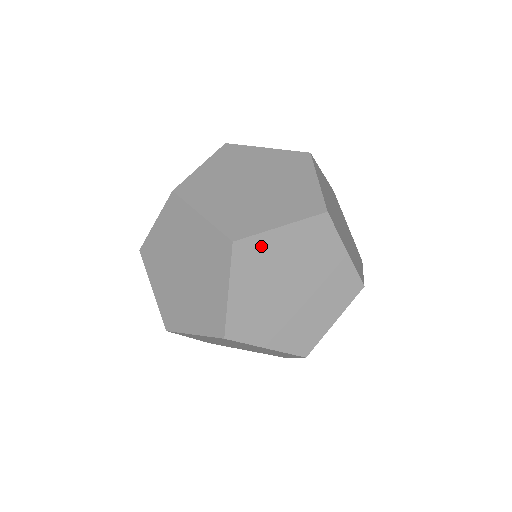
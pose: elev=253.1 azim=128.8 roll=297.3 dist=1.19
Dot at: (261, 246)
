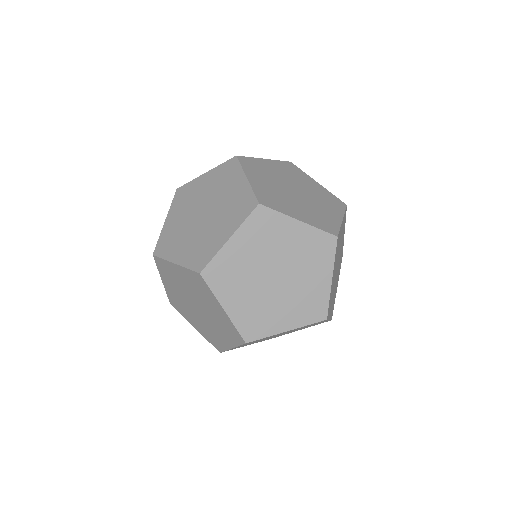
Dot at: (276, 223)
